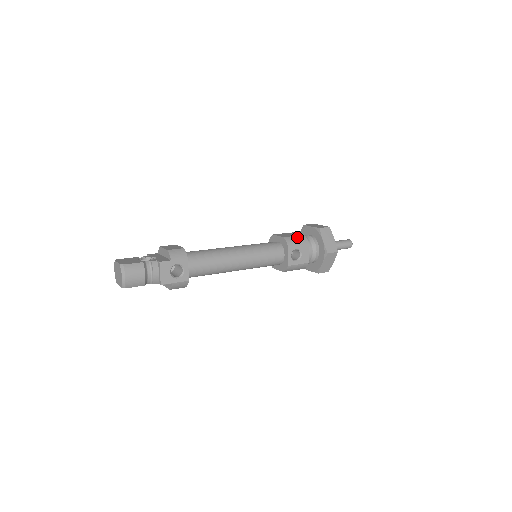
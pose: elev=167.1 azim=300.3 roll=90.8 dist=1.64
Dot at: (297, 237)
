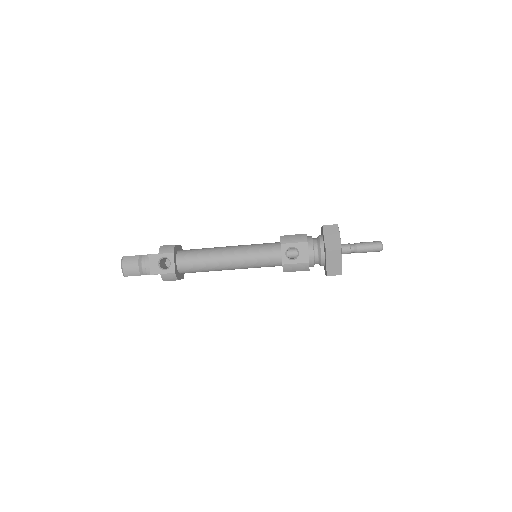
Dot at: (296, 235)
